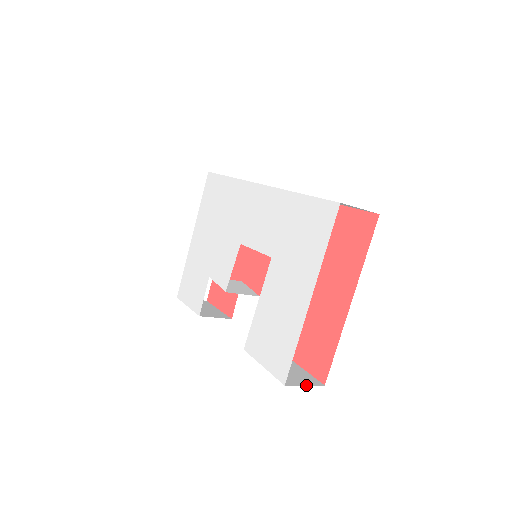
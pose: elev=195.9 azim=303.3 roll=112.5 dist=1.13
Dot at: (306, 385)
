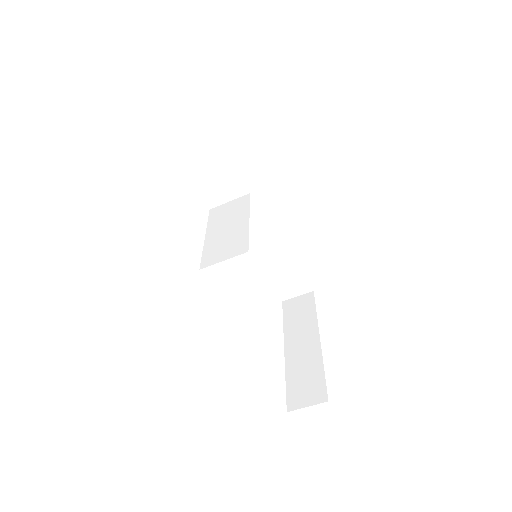
Dot at: occluded
